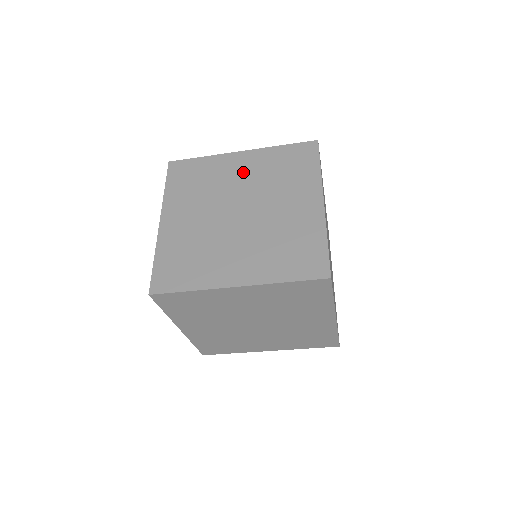
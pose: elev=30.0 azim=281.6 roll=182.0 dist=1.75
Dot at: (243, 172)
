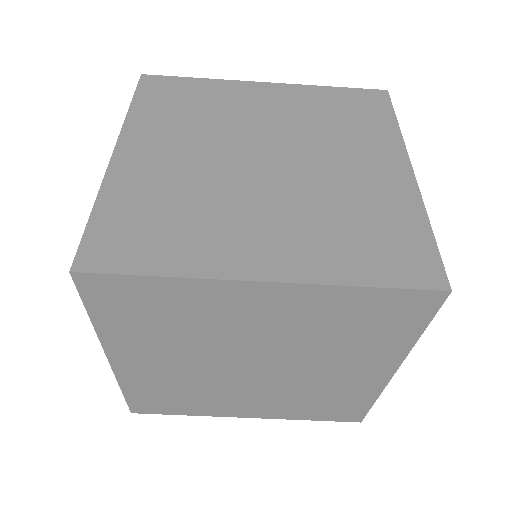
Dot at: (270, 108)
